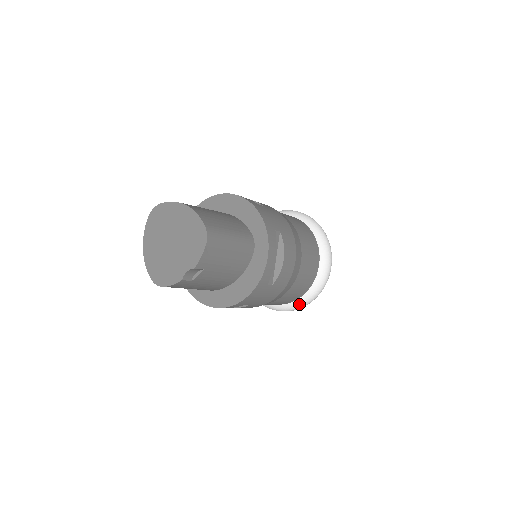
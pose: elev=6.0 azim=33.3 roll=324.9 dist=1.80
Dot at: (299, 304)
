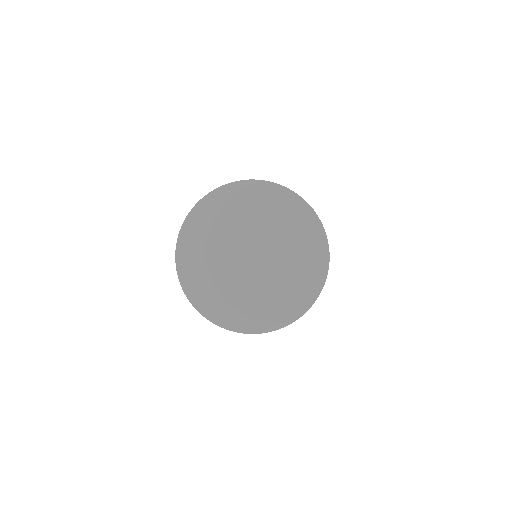
Dot at: occluded
